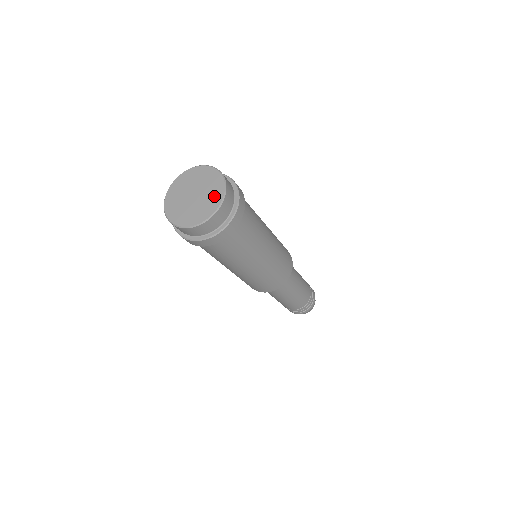
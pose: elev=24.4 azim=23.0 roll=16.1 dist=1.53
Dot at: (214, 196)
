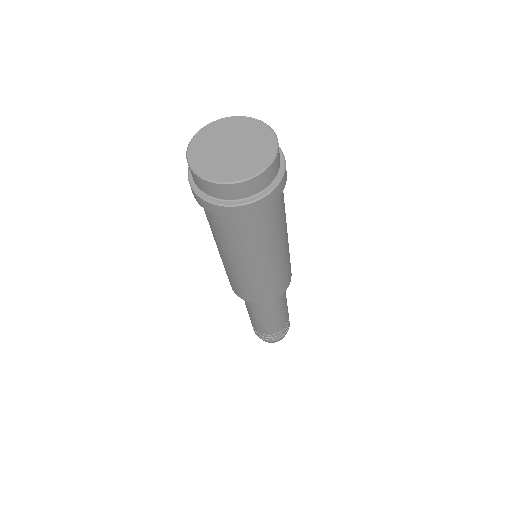
Dot at: (243, 168)
